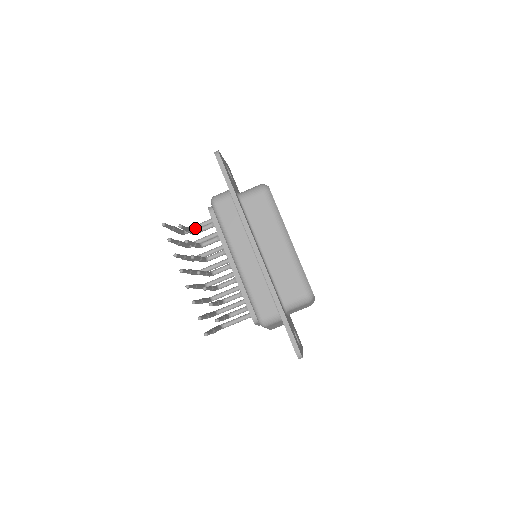
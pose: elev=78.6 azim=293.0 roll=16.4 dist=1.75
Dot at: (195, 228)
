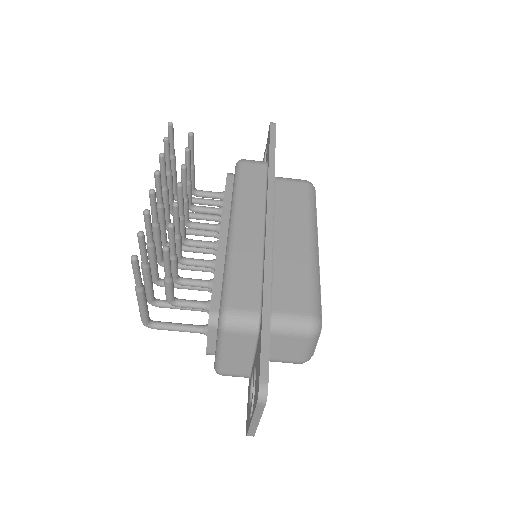
Dot at: (193, 199)
